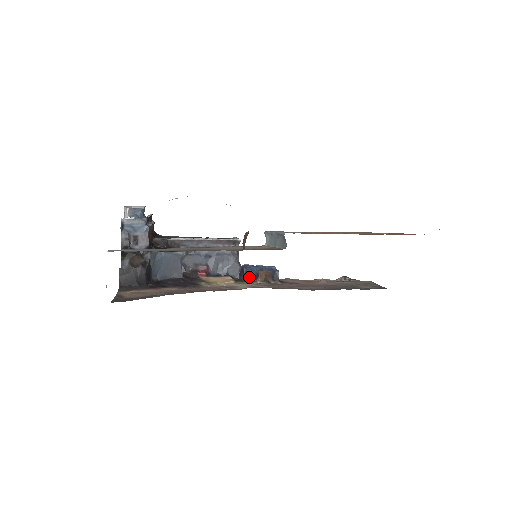
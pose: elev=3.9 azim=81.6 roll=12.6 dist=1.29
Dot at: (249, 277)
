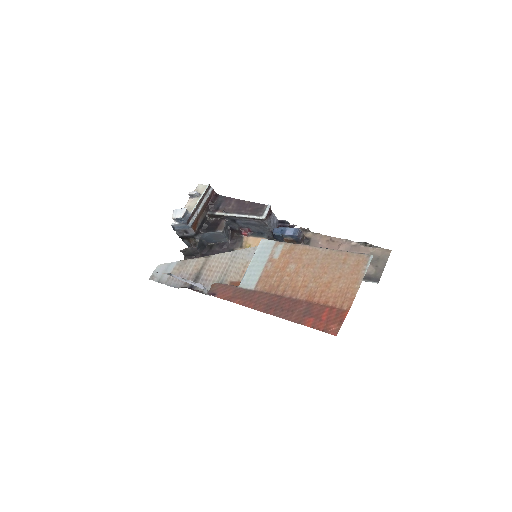
Dot at: (279, 238)
